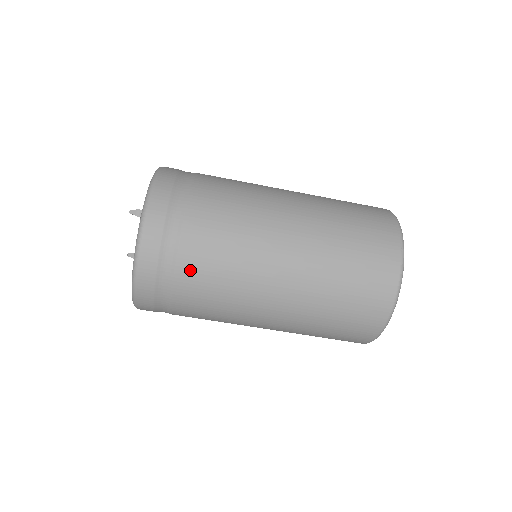
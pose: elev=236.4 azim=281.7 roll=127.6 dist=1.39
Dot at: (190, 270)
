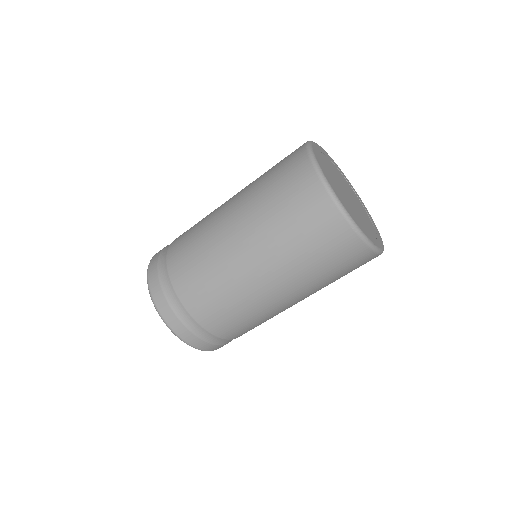
Dot at: (237, 335)
